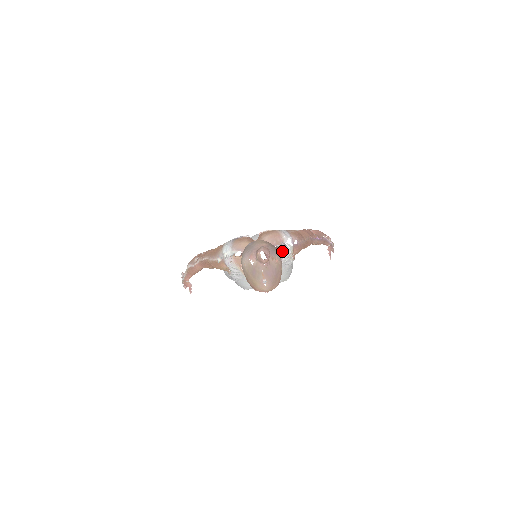
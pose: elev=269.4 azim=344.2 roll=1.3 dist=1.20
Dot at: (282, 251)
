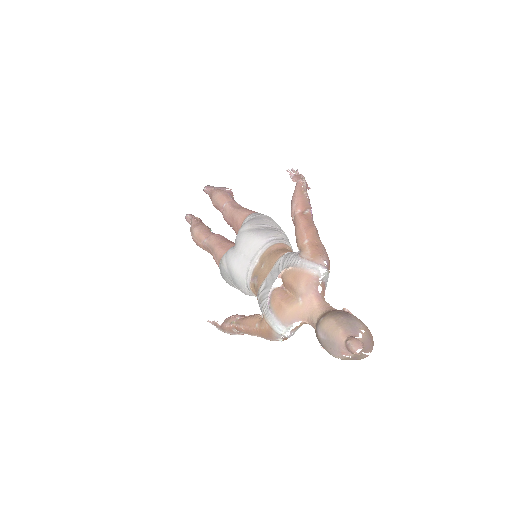
Dot at: (323, 283)
